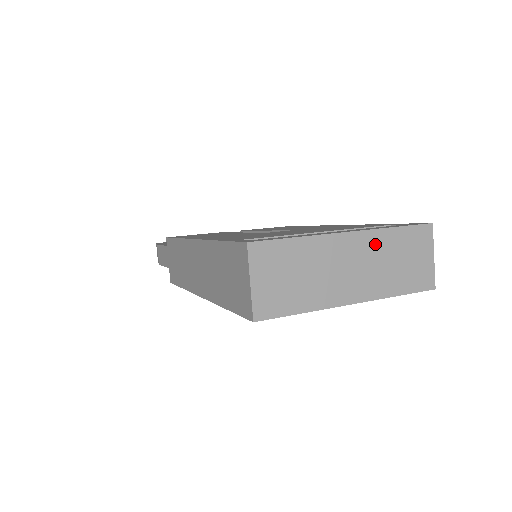
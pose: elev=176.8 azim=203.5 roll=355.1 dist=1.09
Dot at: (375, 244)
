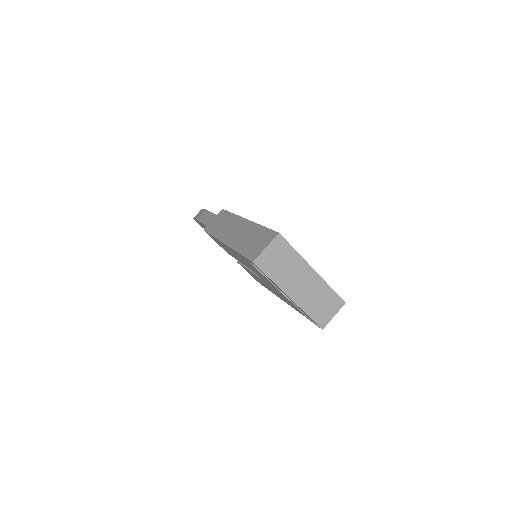
Dot at: (319, 285)
